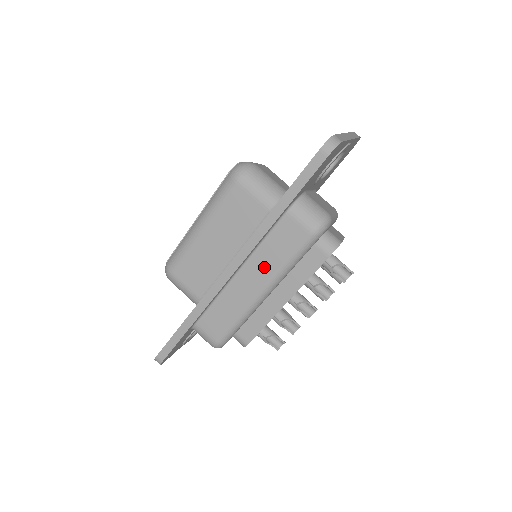
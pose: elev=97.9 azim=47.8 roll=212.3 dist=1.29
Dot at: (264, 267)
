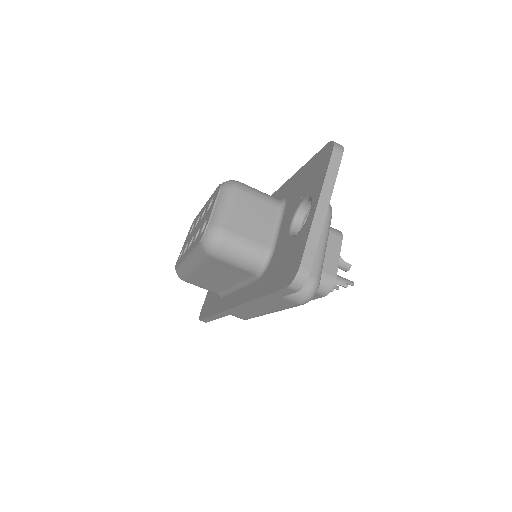
Dot at: (265, 307)
